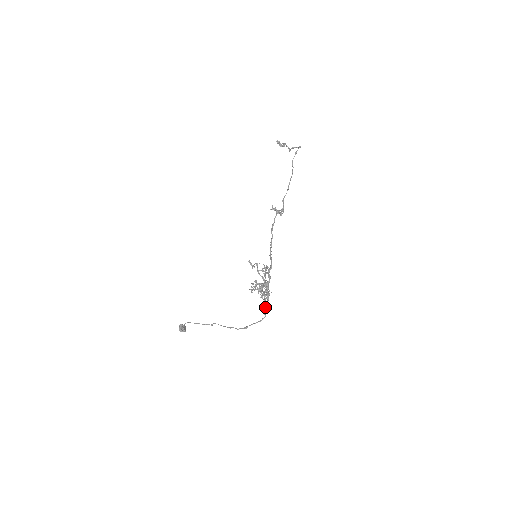
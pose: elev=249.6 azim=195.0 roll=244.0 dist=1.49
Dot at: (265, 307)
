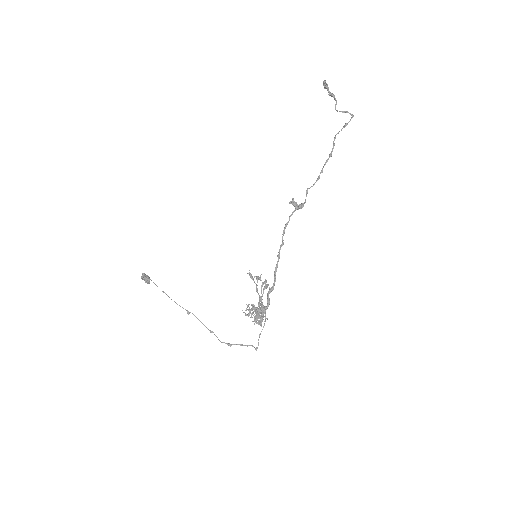
Dot at: (258, 343)
